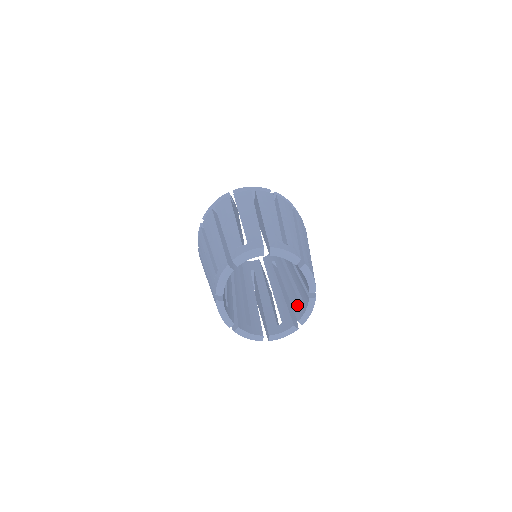
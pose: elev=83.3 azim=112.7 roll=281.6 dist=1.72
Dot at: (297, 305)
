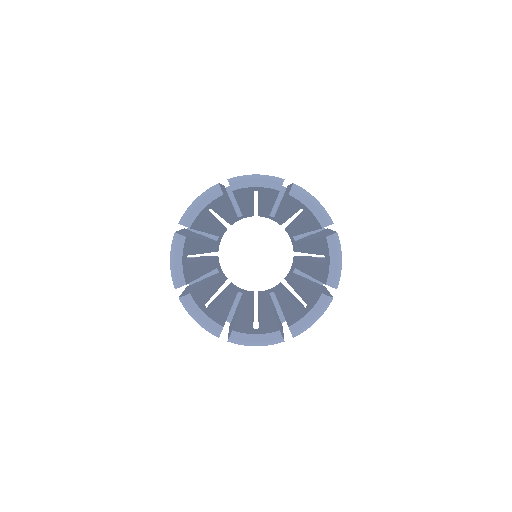
Dot at: (294, 312)
